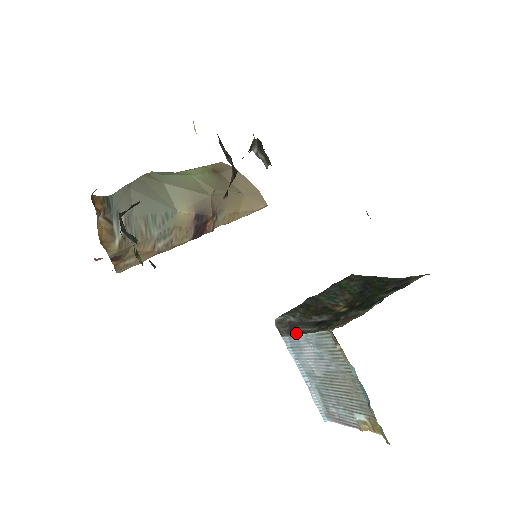
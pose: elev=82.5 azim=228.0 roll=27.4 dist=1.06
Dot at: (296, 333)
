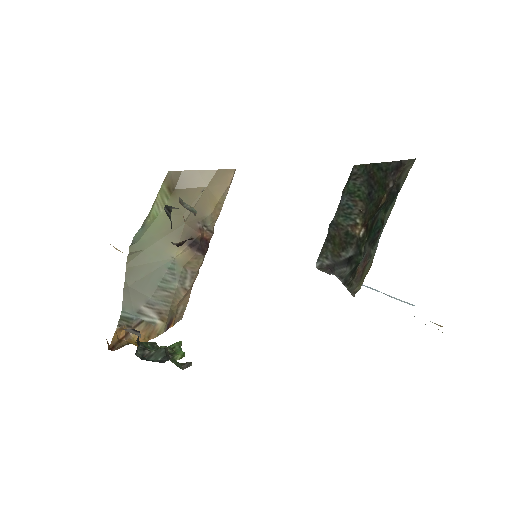
Dot at: (337, 277)
